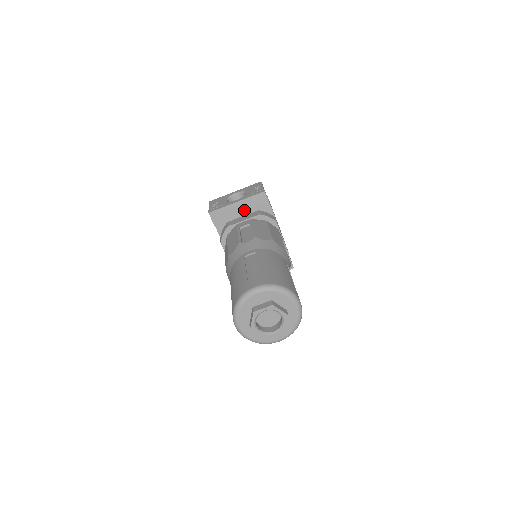
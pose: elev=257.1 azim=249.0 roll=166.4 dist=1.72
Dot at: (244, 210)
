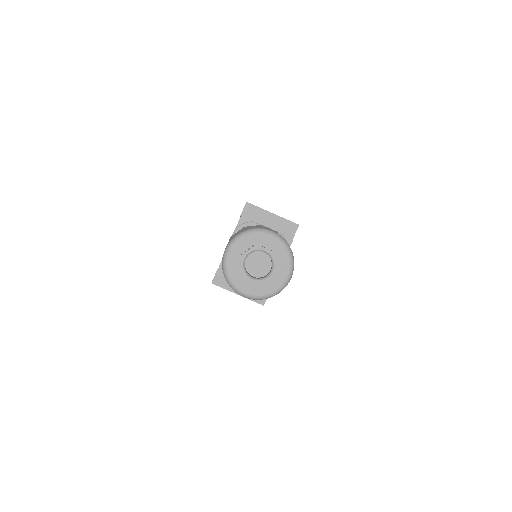
Dot at: (272, 224)
